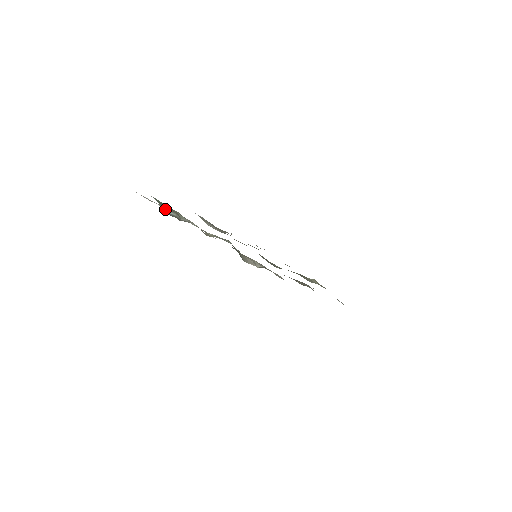
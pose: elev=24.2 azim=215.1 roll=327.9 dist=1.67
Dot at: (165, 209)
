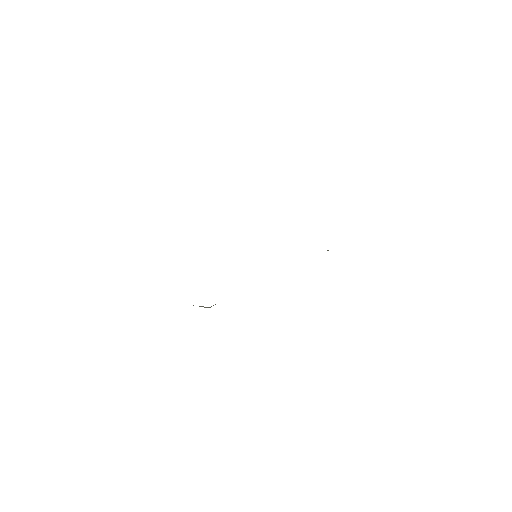
Dot at: occluded
